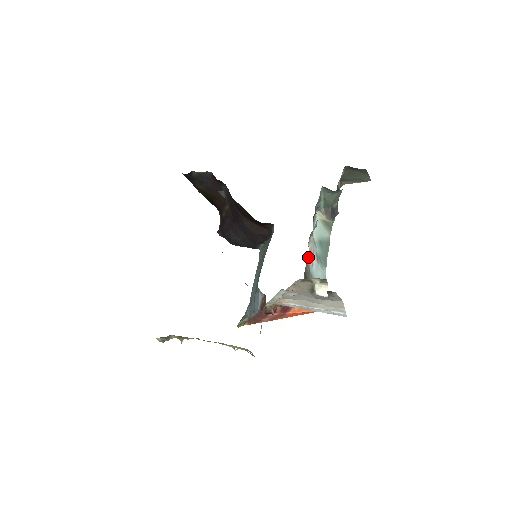
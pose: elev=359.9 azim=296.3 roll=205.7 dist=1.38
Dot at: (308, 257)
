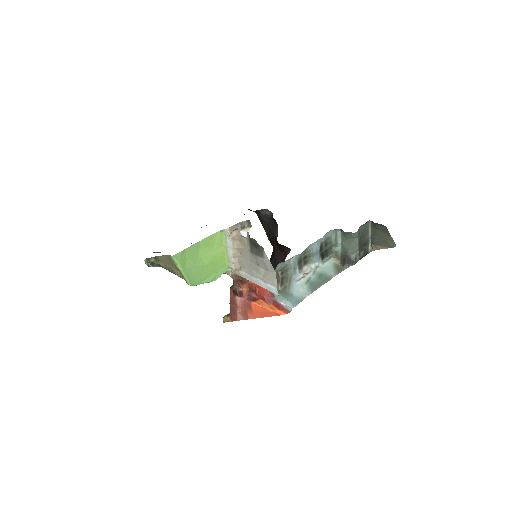
Dot at: (296, 272)
